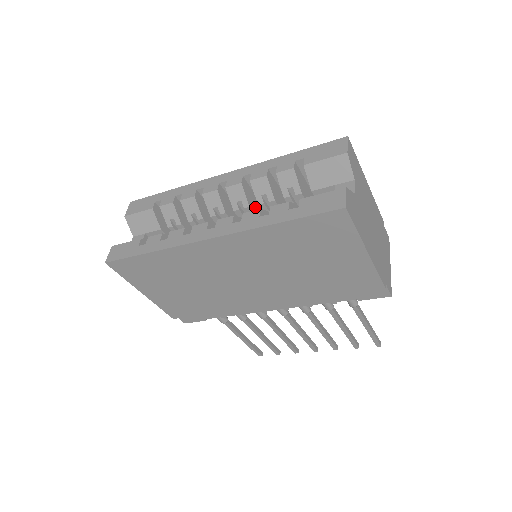
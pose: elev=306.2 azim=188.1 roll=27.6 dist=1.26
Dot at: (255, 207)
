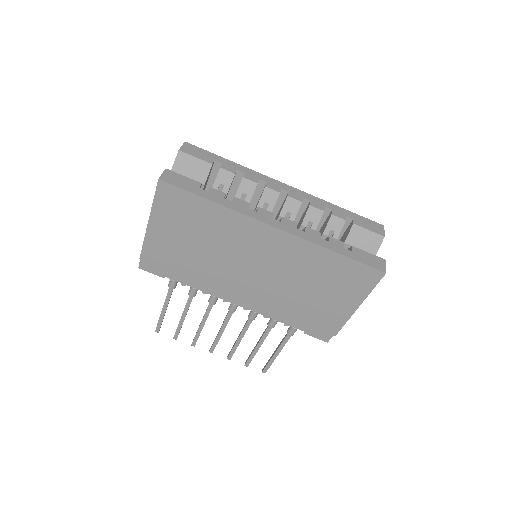
Dot at: occluded
